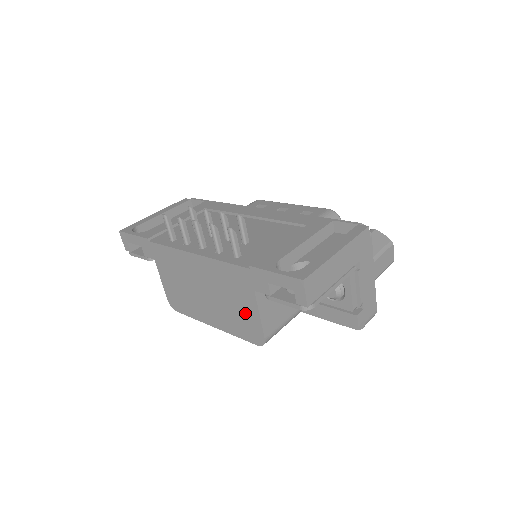
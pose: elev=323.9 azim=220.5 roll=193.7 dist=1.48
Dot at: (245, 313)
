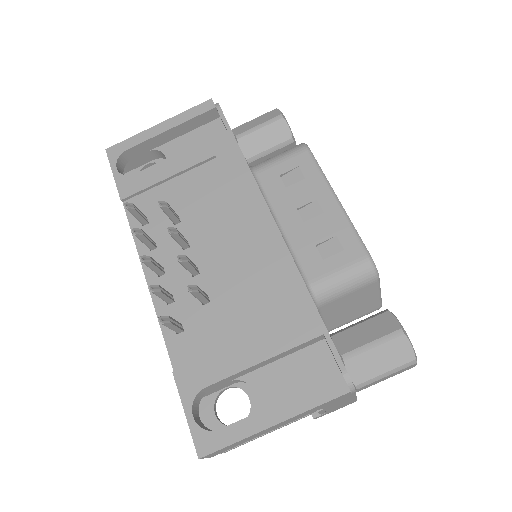
Dot at: occluded
